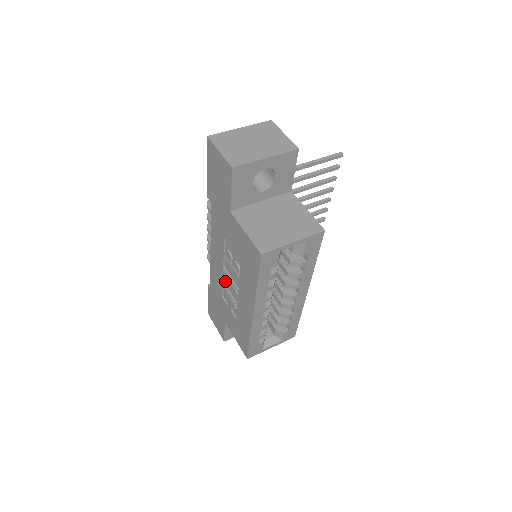
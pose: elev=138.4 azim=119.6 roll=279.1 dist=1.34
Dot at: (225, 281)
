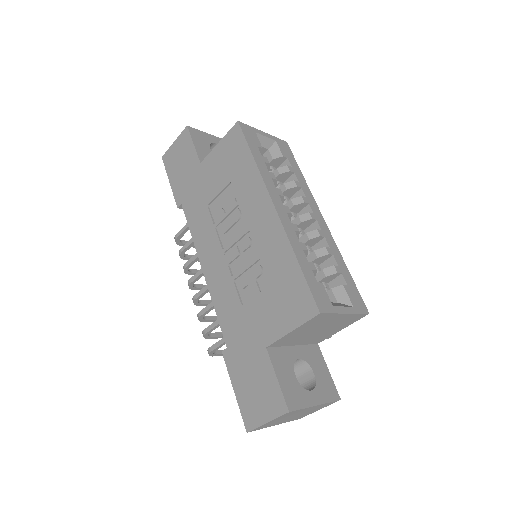
Dot at: (233, 270)
